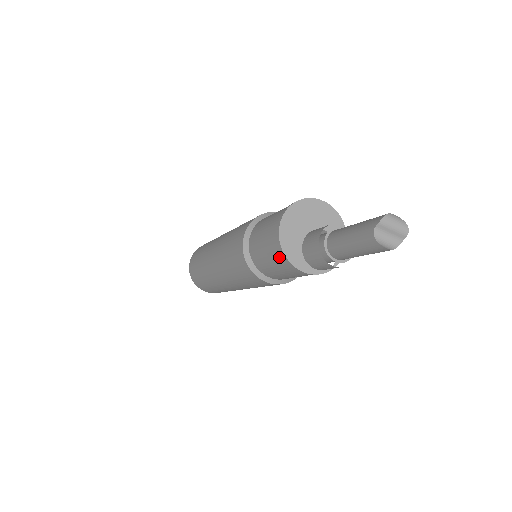
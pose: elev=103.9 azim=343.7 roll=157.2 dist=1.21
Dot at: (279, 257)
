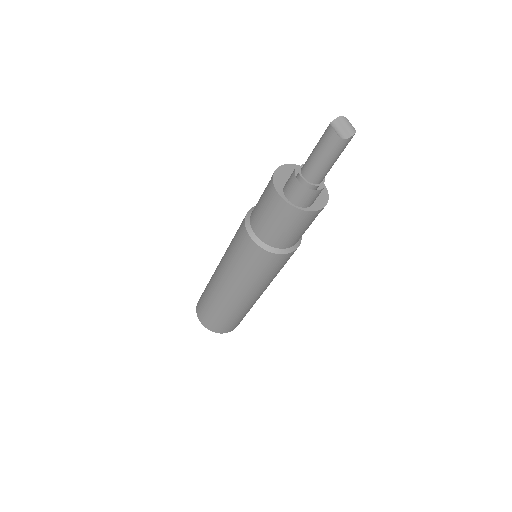
Dot at: (269, 183)
